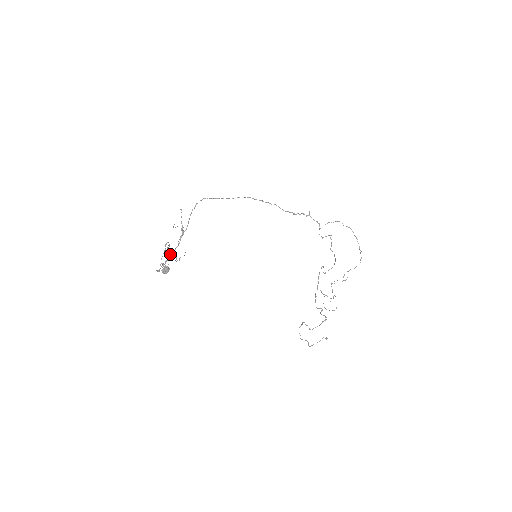
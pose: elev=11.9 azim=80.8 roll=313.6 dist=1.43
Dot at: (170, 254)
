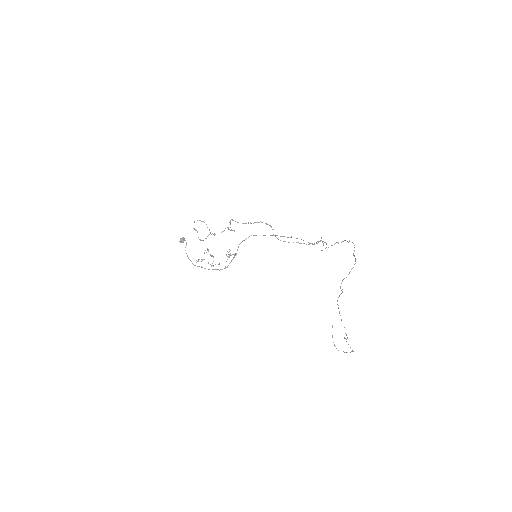
Dot at: occluded
